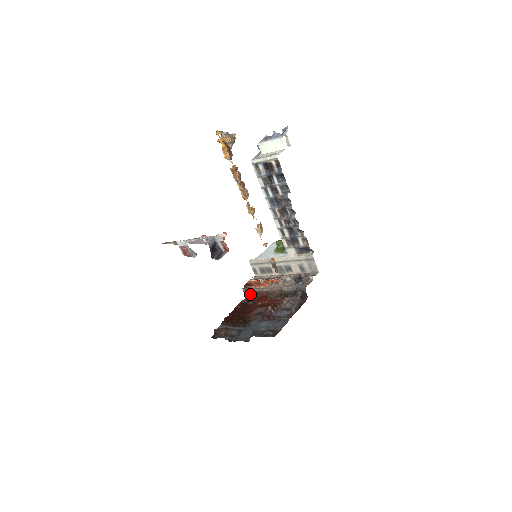
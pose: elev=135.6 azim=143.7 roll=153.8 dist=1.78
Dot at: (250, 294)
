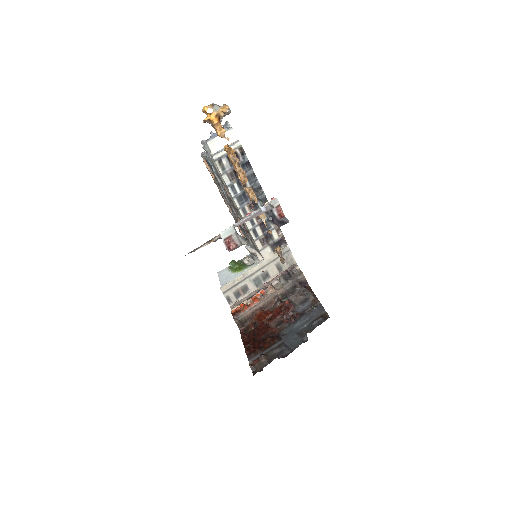
Dot at: (242, 322)
